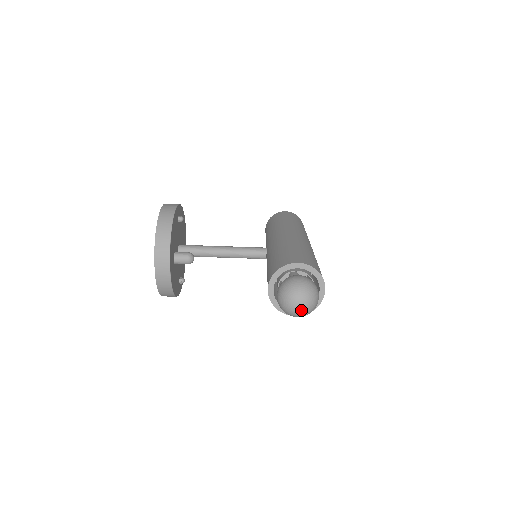
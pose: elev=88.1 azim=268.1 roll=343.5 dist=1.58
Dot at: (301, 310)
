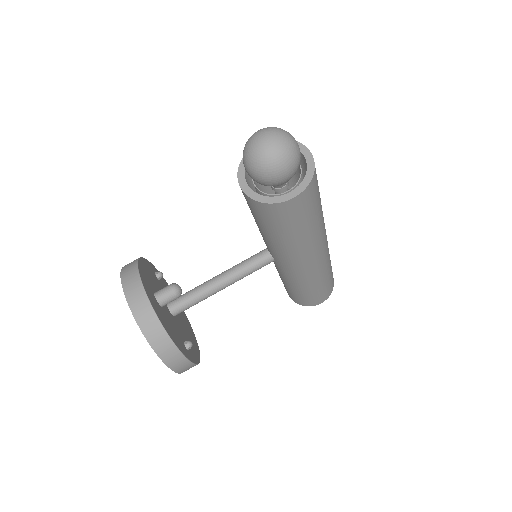
Dot at: (273, 144)
